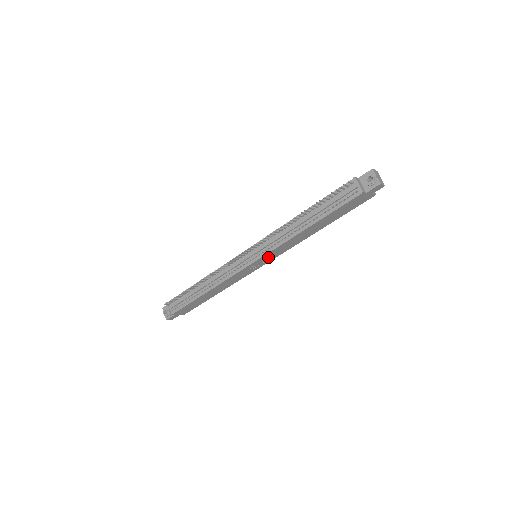
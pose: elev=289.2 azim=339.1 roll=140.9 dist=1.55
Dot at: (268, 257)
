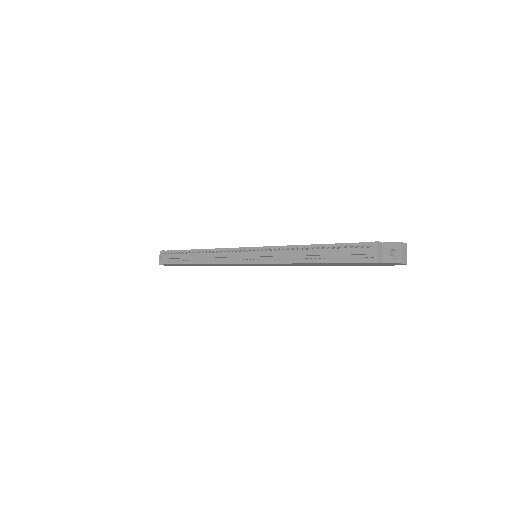
Dot at: (266, 264)
